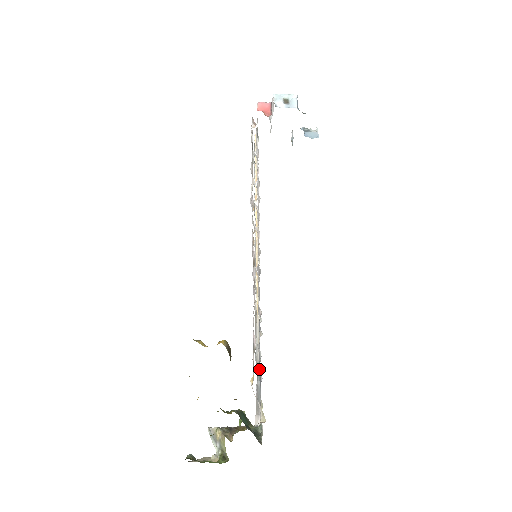
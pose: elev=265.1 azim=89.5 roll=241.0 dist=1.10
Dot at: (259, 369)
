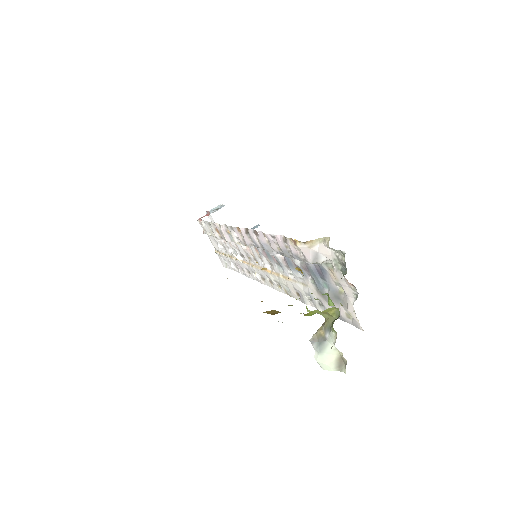
Dot at: (314, 275)
